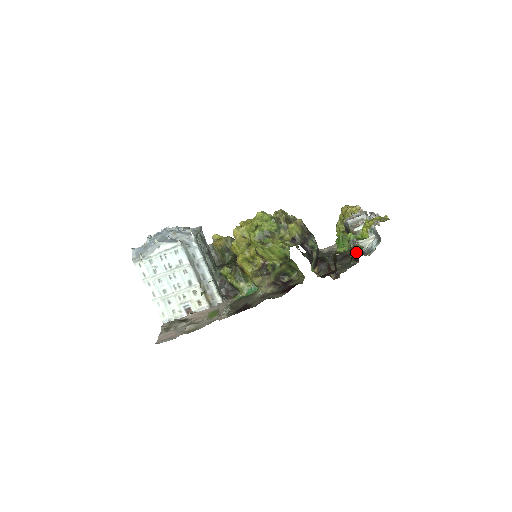
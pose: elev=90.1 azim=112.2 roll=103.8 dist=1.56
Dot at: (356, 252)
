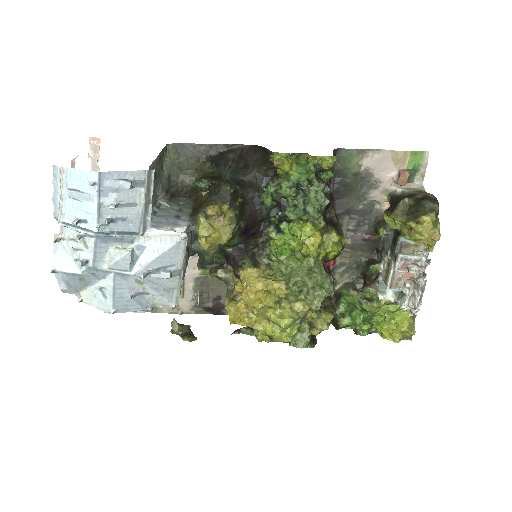
Dot at: (365, 298)
